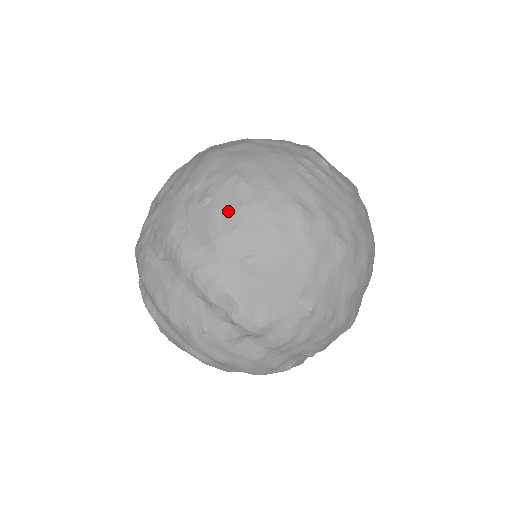
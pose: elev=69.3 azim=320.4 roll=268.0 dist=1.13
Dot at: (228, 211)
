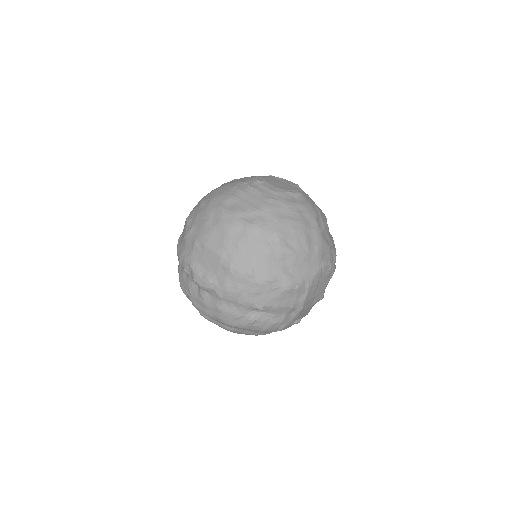
Dot at: (192, 220)
